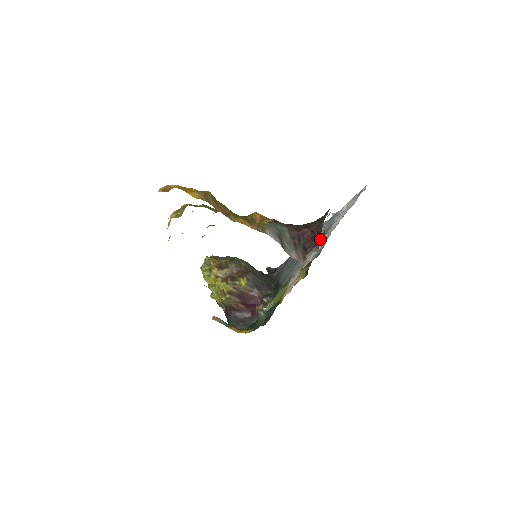
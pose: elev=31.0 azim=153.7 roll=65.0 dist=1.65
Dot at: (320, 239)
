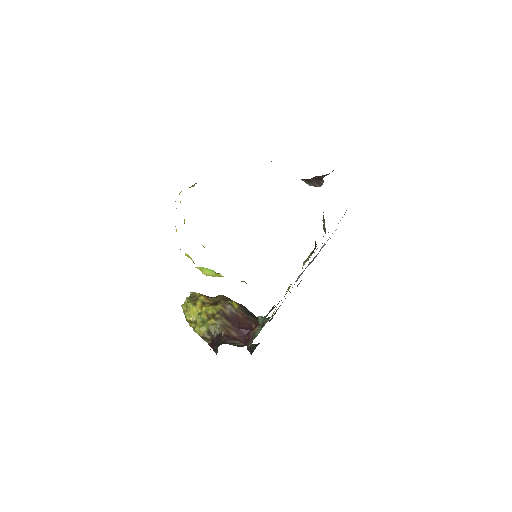
Dot at: occluded
